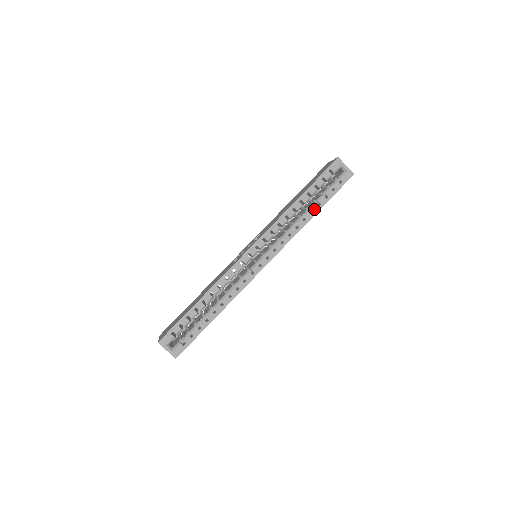
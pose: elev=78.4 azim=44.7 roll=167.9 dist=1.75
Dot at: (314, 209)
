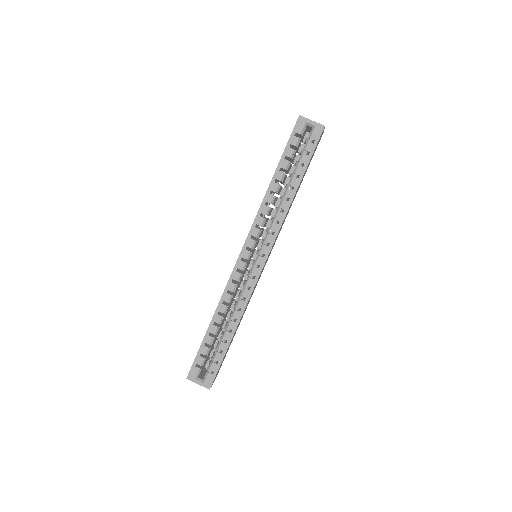
Dot at: (294, 183)
